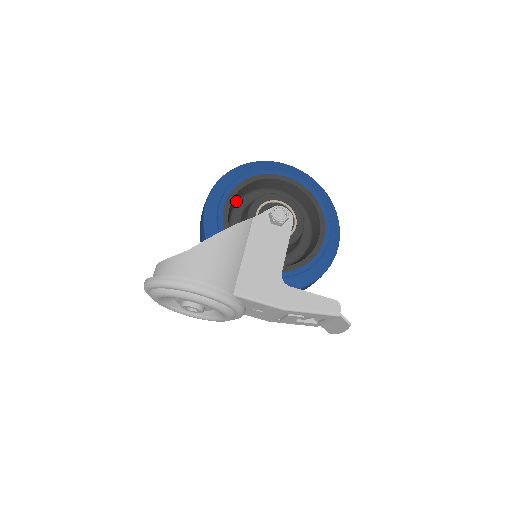
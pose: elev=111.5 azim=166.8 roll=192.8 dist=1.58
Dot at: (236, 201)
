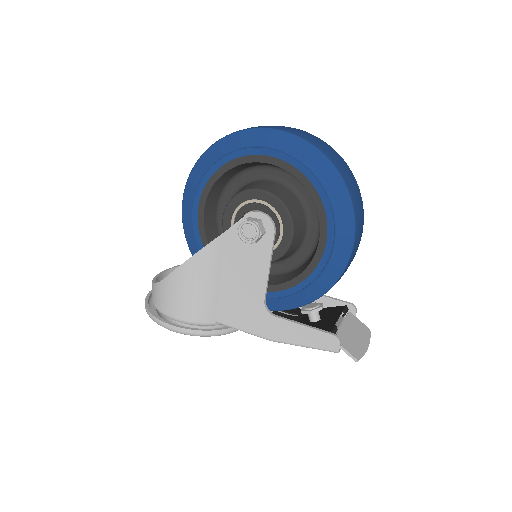
Dot at: (220, 192)
